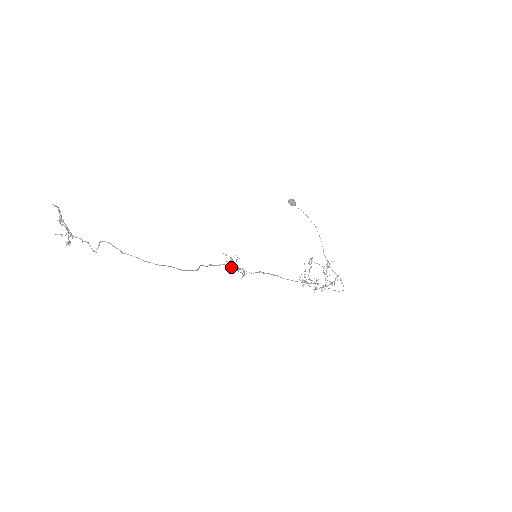
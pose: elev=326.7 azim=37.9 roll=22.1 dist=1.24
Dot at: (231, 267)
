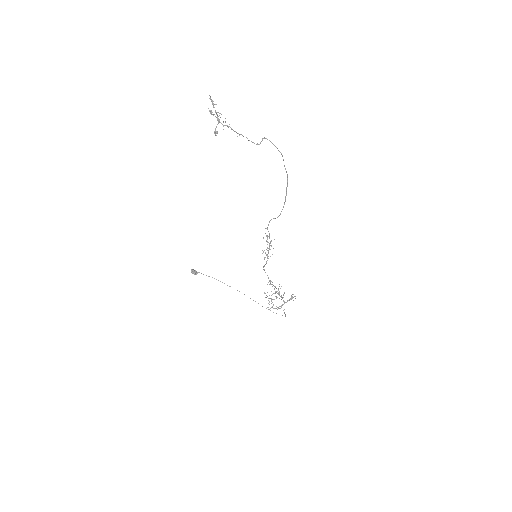
Dot at: (271, 240)
